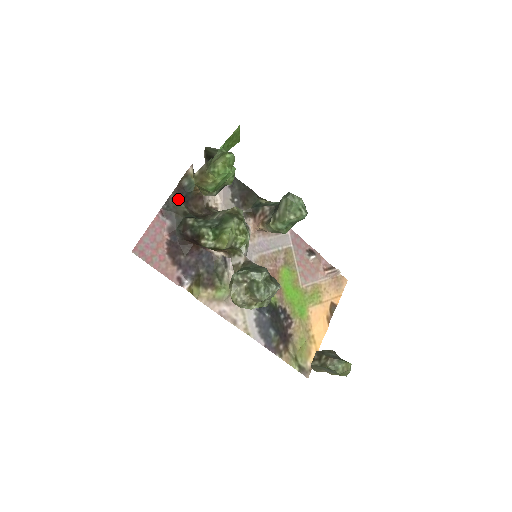
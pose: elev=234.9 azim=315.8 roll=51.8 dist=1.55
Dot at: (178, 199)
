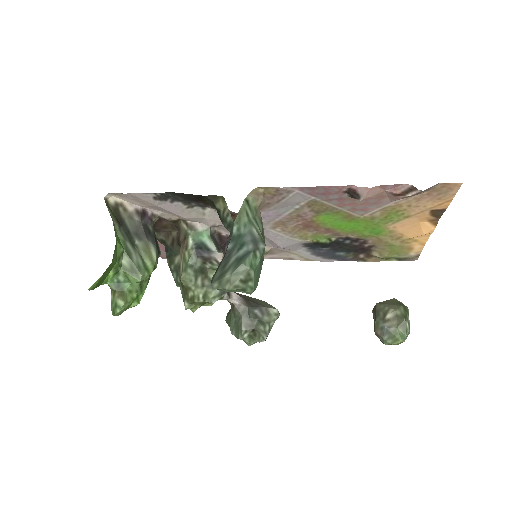
Dot at: occluded
